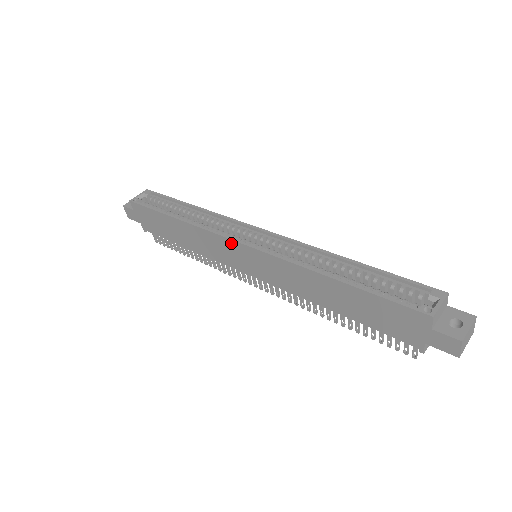
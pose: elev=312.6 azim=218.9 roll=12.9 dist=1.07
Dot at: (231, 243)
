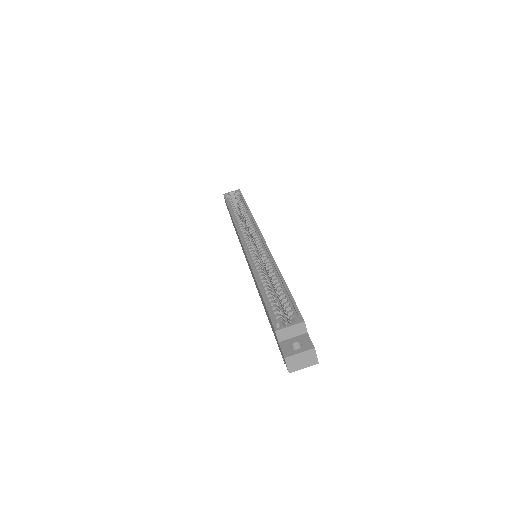
Dot at: (240, 240)
